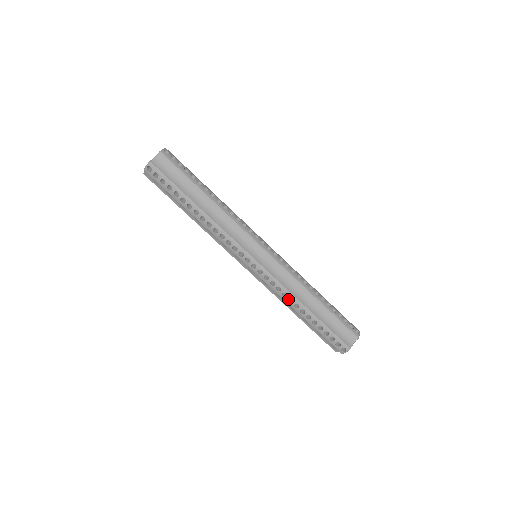
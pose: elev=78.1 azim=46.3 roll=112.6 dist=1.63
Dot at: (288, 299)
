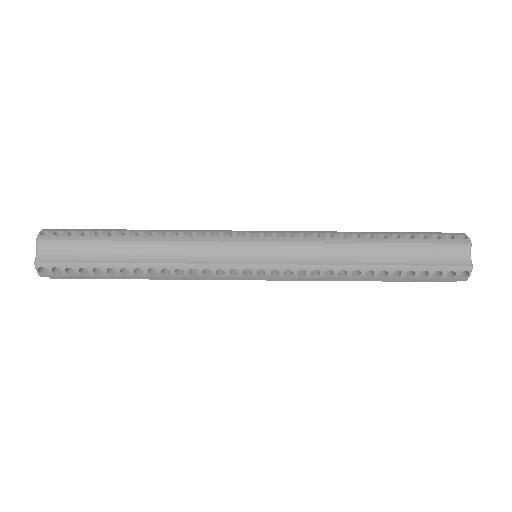
Dot at: (338, 274)
